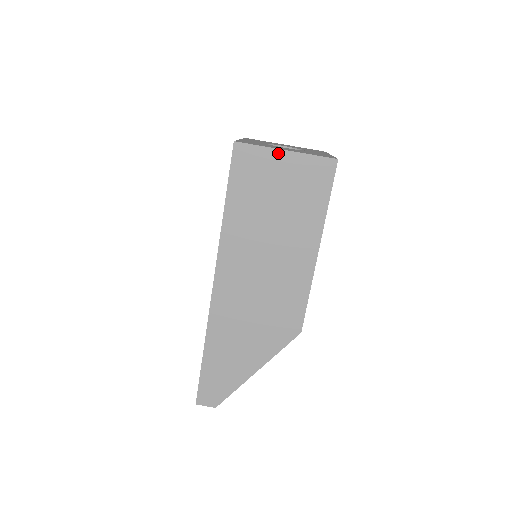
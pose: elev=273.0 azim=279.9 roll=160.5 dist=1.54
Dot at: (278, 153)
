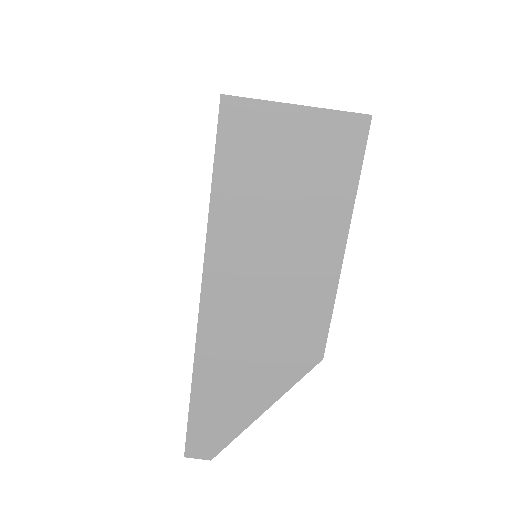
Dot at: (285, 109)
